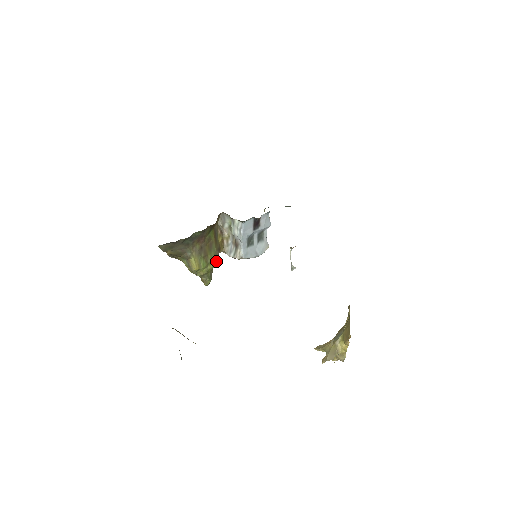
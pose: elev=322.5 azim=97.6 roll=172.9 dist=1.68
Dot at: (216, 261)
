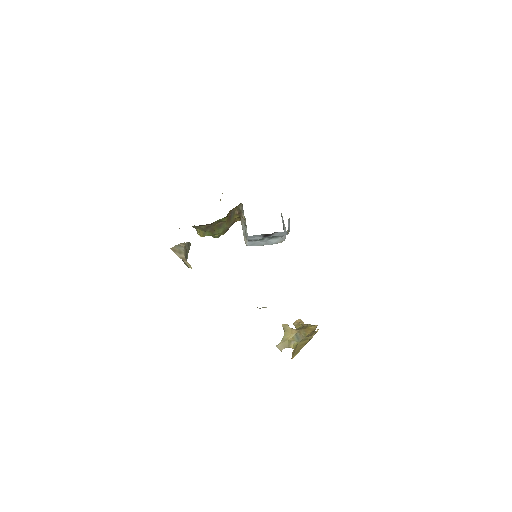
Dot at: occluded
